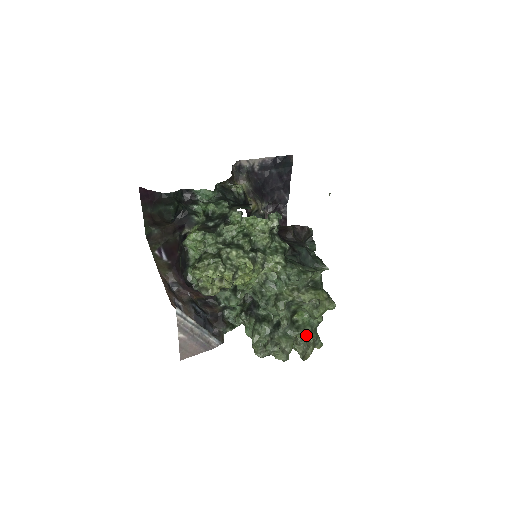
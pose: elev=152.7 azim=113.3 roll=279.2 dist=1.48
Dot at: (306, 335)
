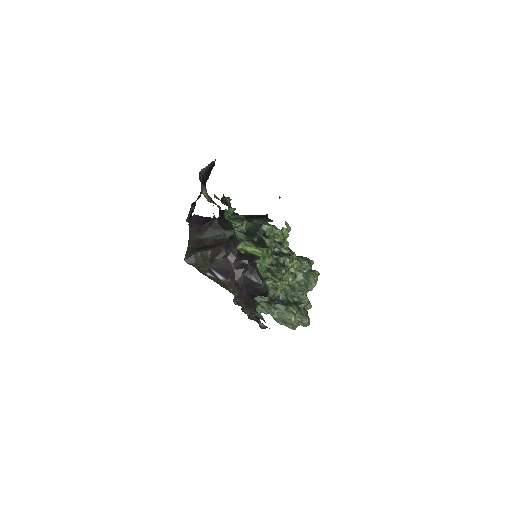
Dot at: (308, 304)
